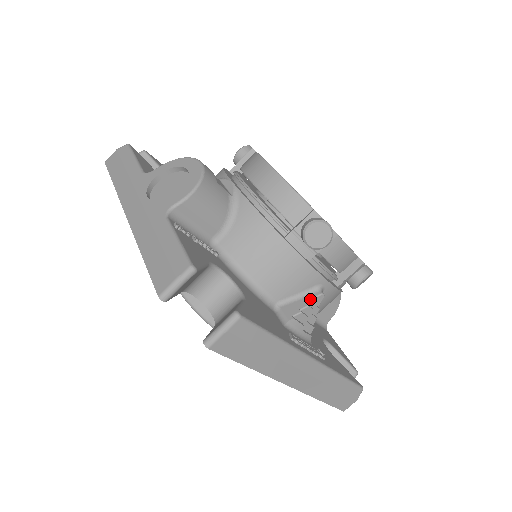
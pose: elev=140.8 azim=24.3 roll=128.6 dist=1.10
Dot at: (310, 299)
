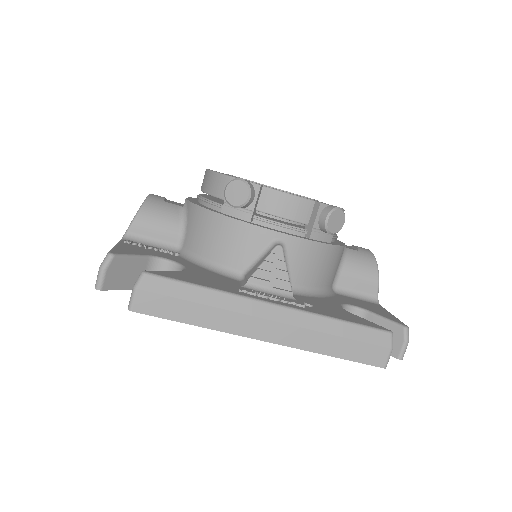
Dot at: (267, 255)
